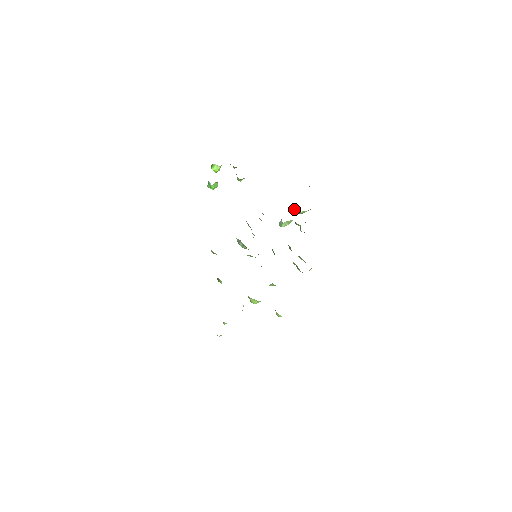
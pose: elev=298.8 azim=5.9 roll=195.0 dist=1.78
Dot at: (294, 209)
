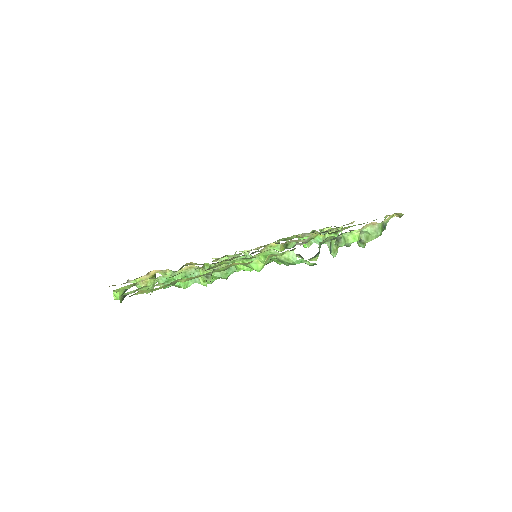
Dot at: occluded
